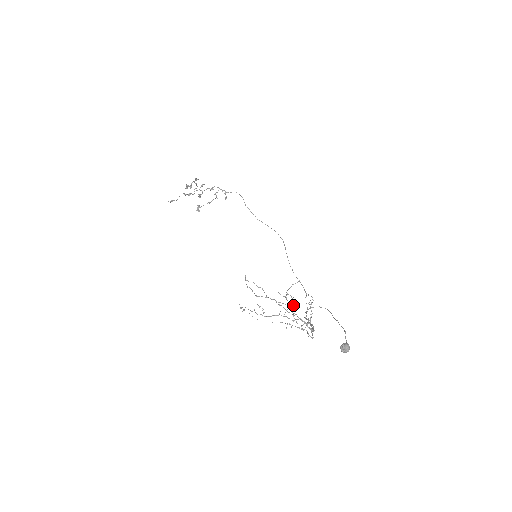
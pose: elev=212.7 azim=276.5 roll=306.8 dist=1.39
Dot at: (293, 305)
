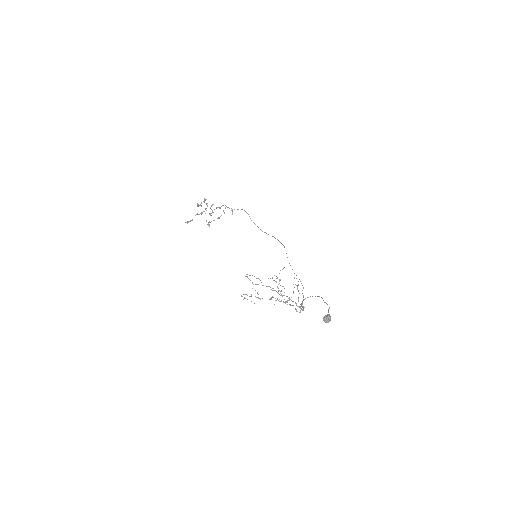
Dot at: occluded
